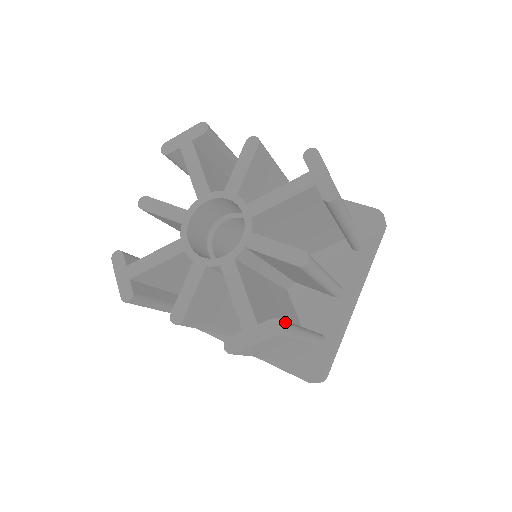
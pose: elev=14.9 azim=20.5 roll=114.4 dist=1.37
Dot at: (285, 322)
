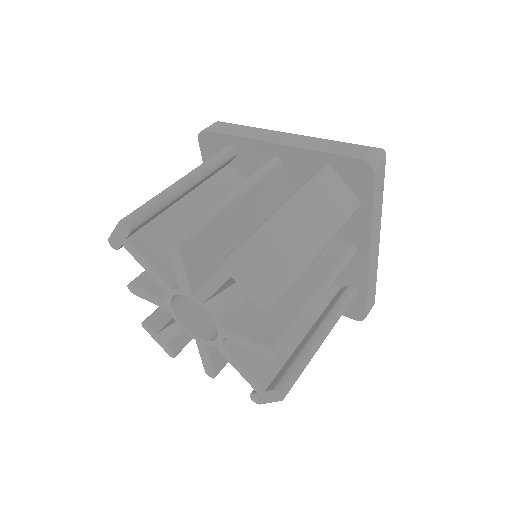
Dot at: occluded
